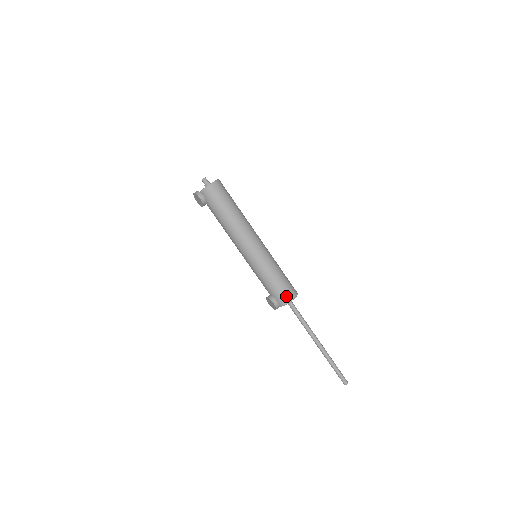
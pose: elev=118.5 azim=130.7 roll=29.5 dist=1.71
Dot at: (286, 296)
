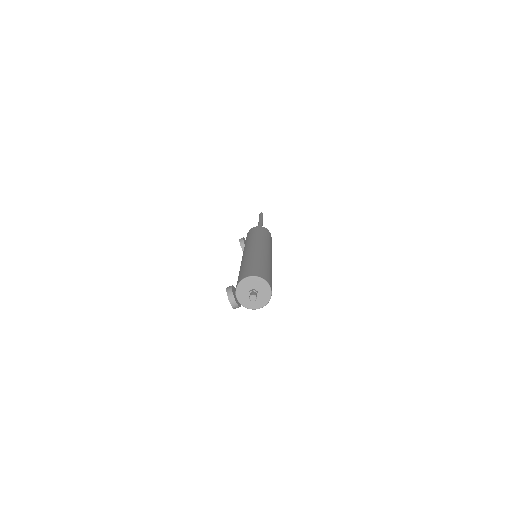
Dot at: occluded
